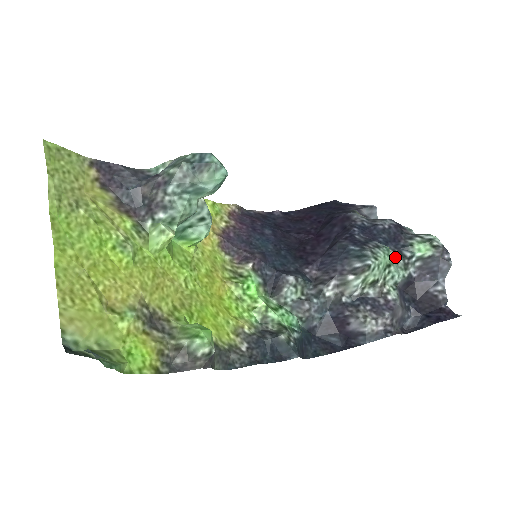
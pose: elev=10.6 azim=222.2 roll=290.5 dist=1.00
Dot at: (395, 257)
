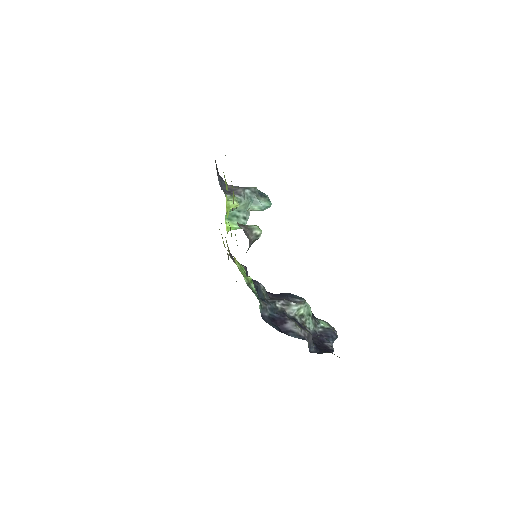
Dot at: (312, 317)
